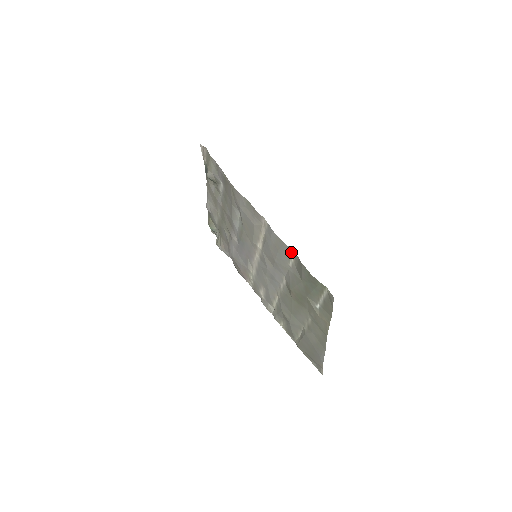
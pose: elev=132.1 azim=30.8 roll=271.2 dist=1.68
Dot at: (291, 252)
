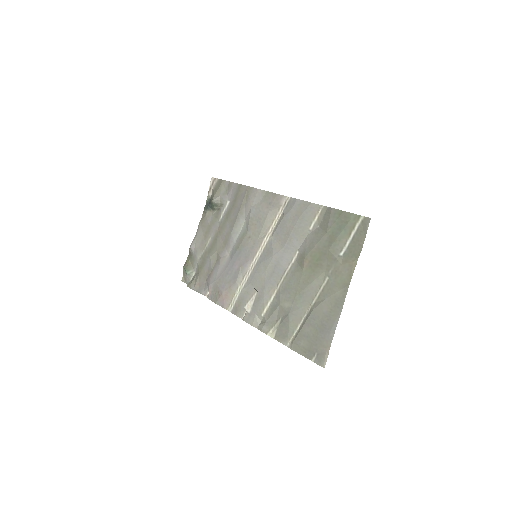
Dot at: (317, 209)
